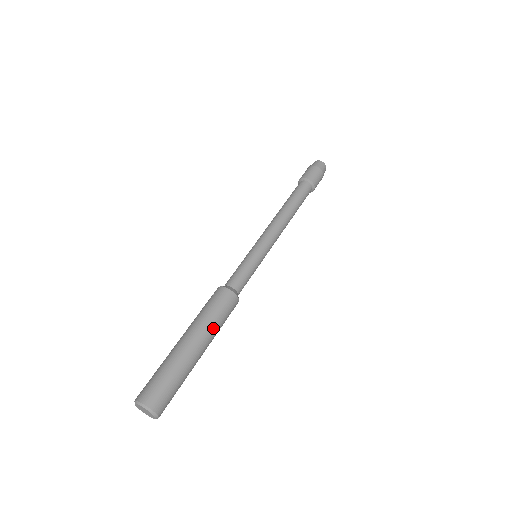
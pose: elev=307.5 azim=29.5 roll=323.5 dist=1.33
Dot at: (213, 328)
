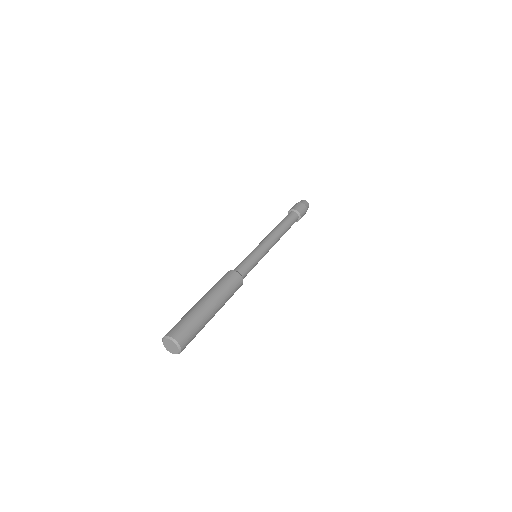
Dot at: (225, 297)
